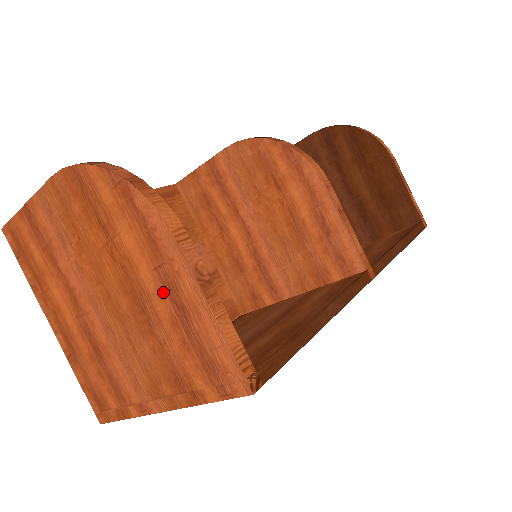
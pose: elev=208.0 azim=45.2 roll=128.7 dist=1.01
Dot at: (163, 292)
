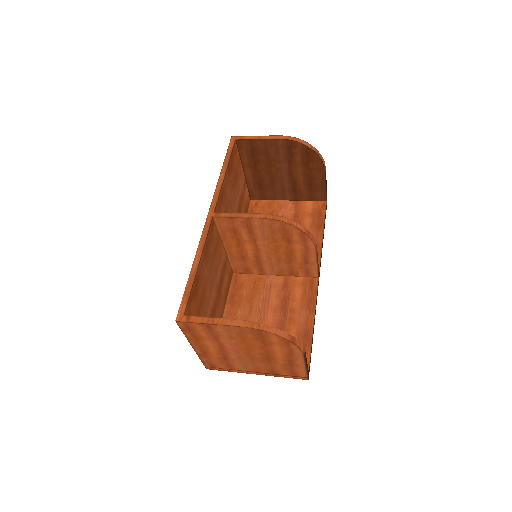
Dot at: (285, 360)
